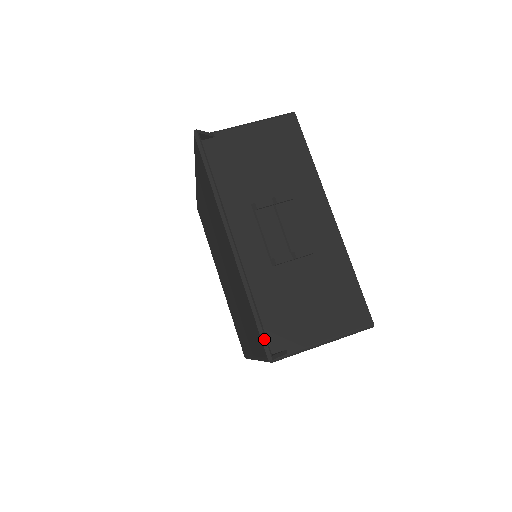
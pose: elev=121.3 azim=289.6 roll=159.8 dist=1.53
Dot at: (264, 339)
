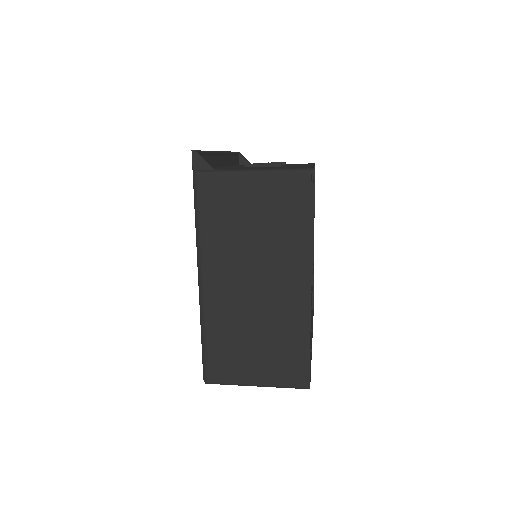
Dot at: (199, 150)
